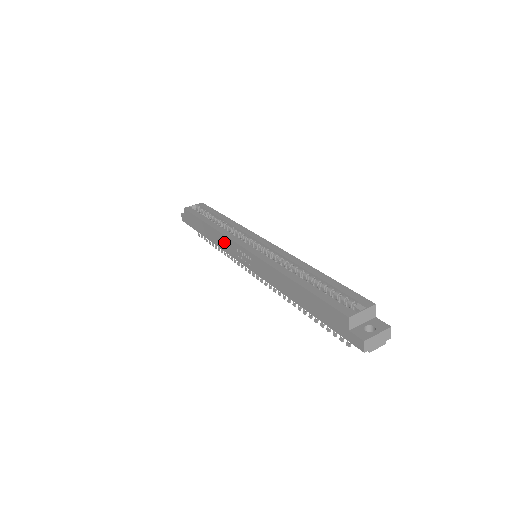
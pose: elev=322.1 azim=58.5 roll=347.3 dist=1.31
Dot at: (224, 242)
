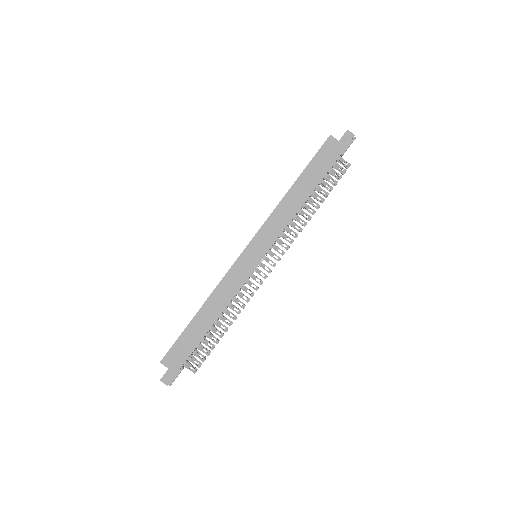
Dot at: (228, 286)
